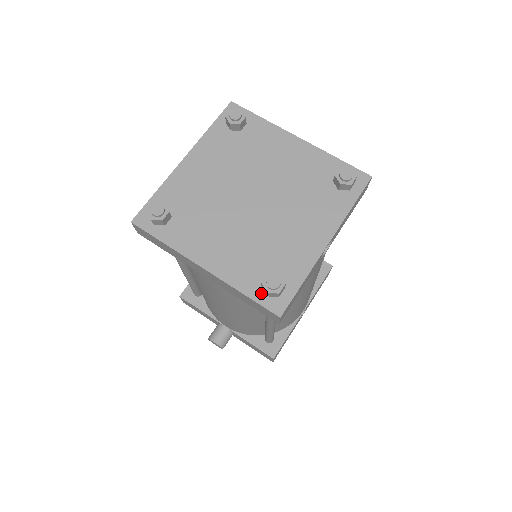
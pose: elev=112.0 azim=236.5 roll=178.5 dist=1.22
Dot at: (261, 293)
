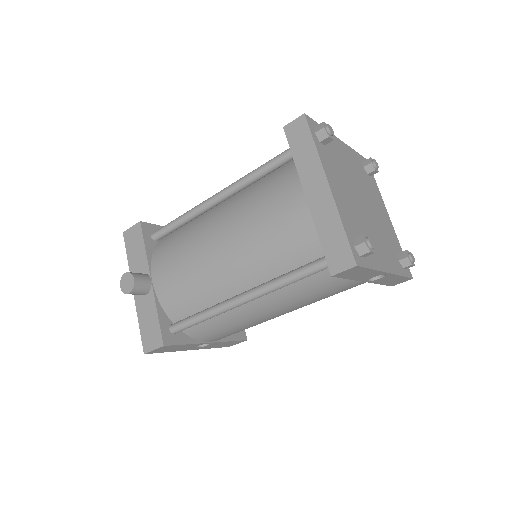
Dot at: (352, 241)
